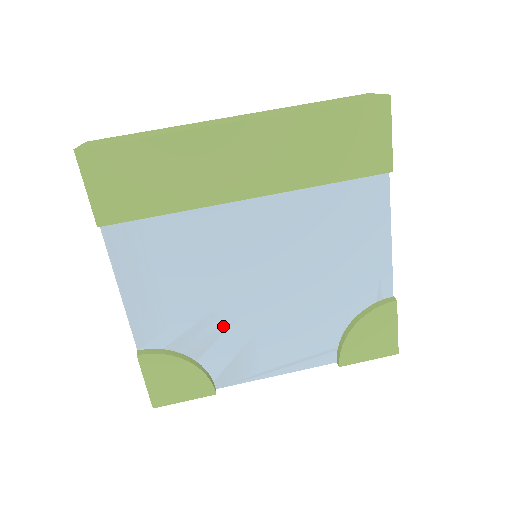
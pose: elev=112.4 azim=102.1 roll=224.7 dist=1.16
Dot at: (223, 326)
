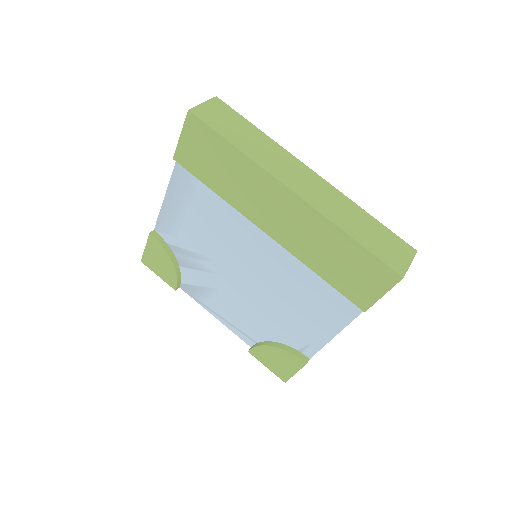
Dot at: (205, 268)
